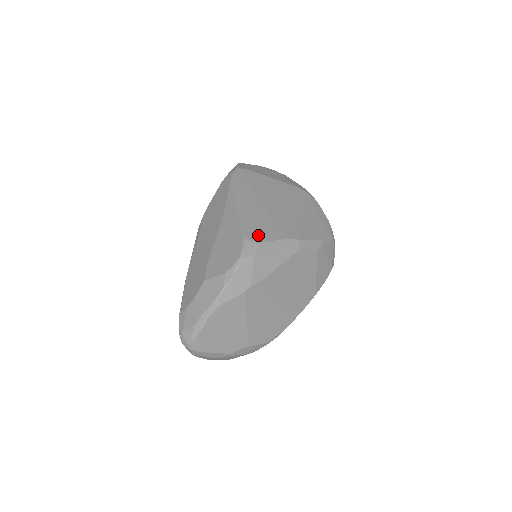
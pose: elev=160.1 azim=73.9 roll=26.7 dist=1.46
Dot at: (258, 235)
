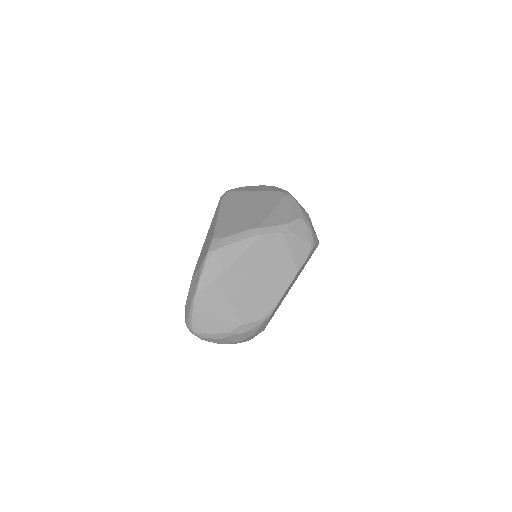
Dot at: (224, 233)
